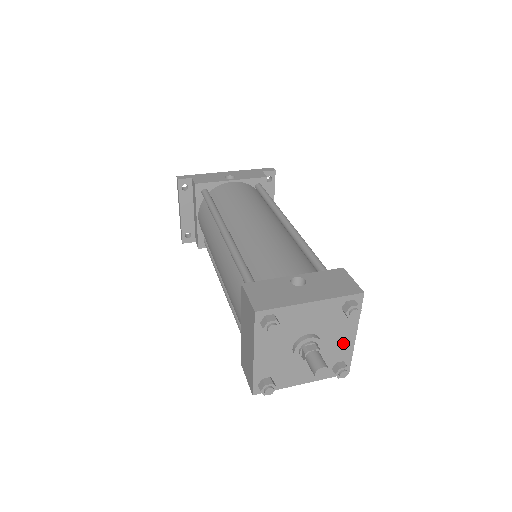
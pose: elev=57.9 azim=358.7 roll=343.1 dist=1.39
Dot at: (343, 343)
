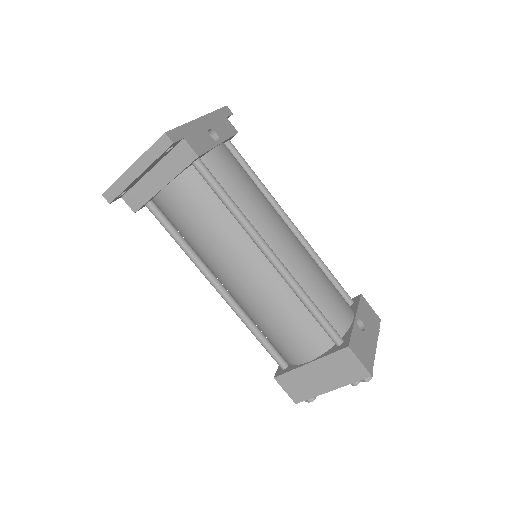
Dot at: occluded
